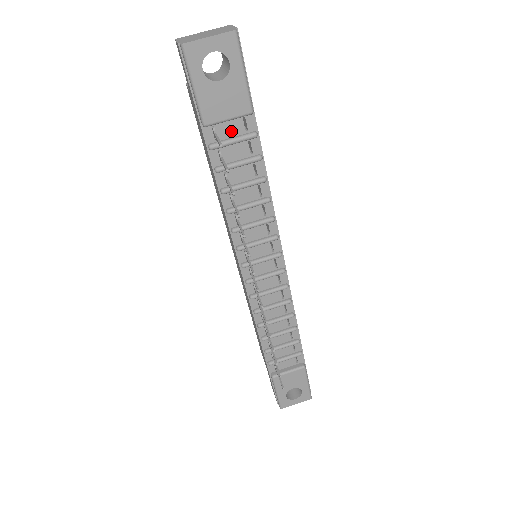
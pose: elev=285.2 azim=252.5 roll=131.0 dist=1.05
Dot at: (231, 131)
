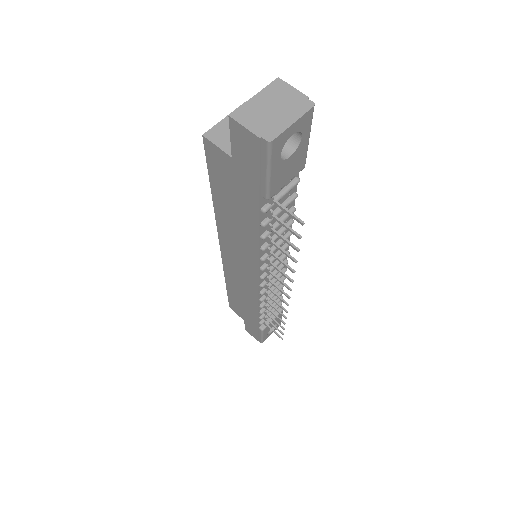
Dot at: occluded
